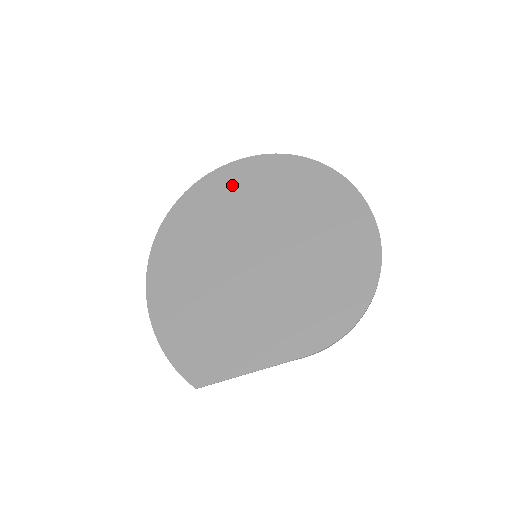
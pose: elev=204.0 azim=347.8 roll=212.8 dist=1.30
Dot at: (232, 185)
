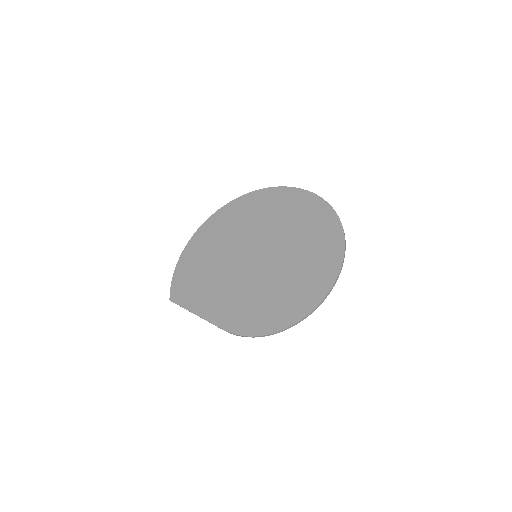
Dot at: (286, 203)
